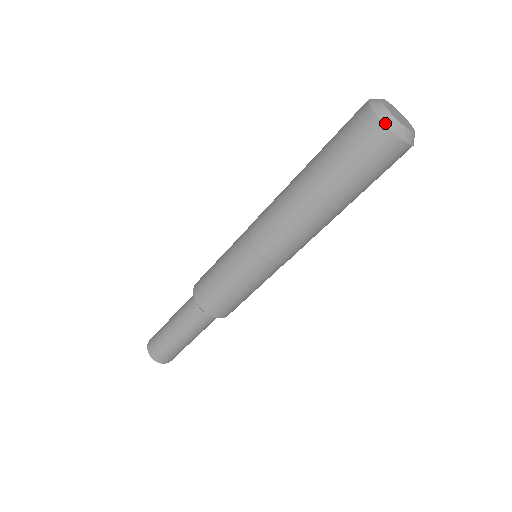
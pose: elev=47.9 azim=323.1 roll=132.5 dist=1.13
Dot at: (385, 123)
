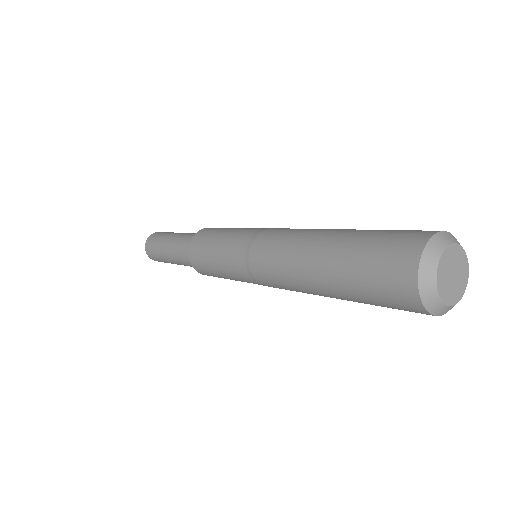
Dot at: occluded
